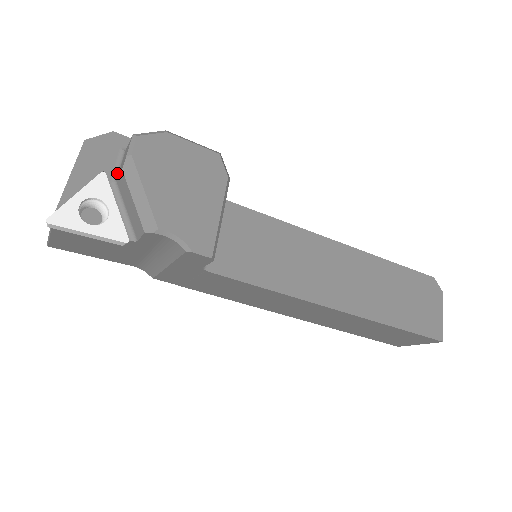
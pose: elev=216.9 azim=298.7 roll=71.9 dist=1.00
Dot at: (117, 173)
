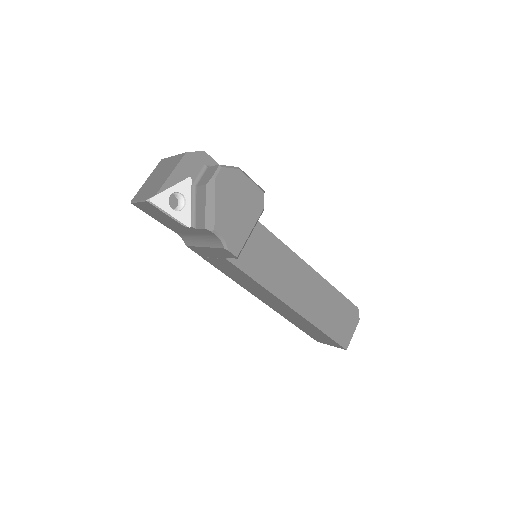
Dot at: (198, 180)
